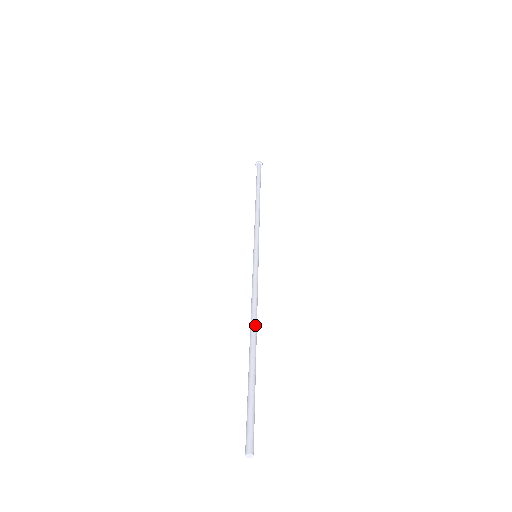
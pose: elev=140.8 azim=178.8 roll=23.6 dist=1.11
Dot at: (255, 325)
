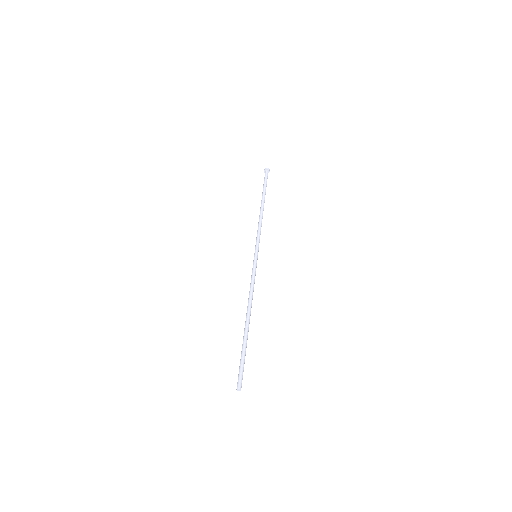
Dot at: (250, 309)
